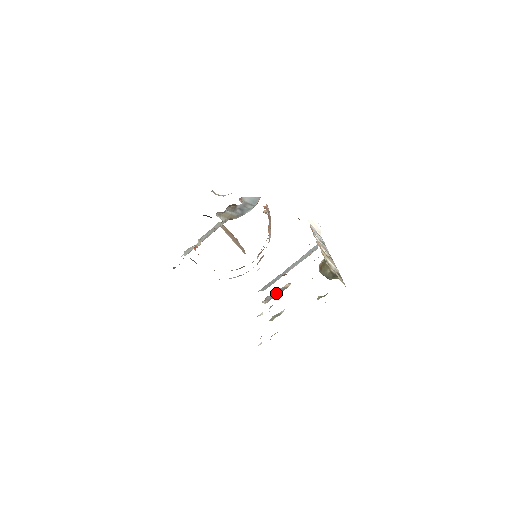
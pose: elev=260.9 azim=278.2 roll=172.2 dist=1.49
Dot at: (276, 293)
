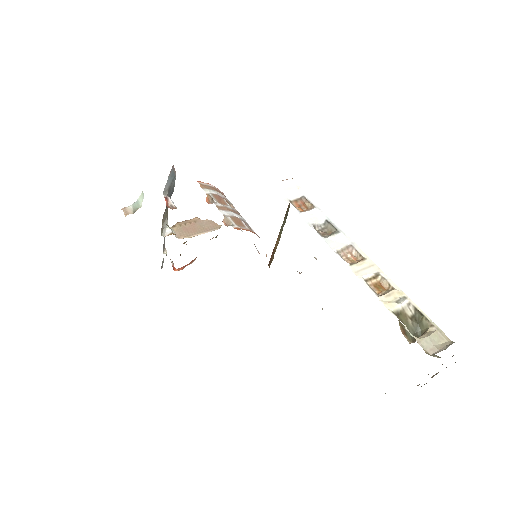
Dot at: occluded
